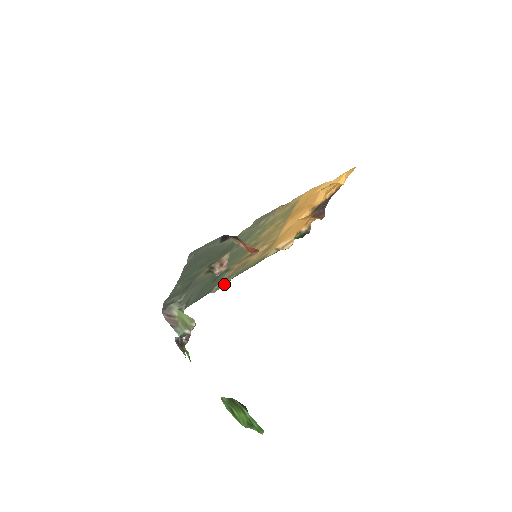
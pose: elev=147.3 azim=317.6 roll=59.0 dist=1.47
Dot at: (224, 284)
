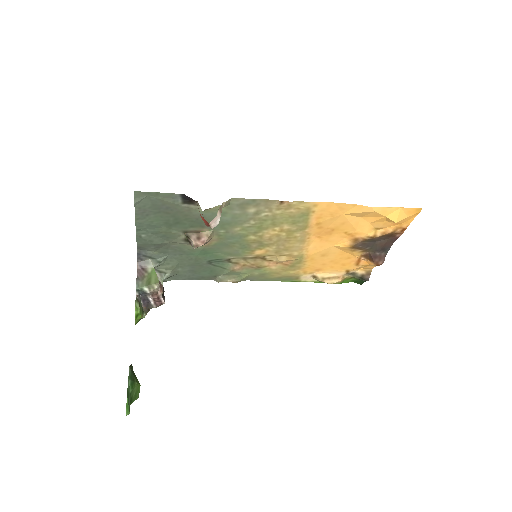
Dot at: (233, 280)
